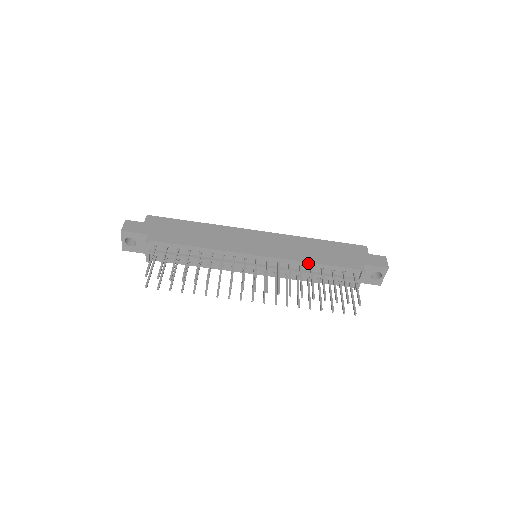
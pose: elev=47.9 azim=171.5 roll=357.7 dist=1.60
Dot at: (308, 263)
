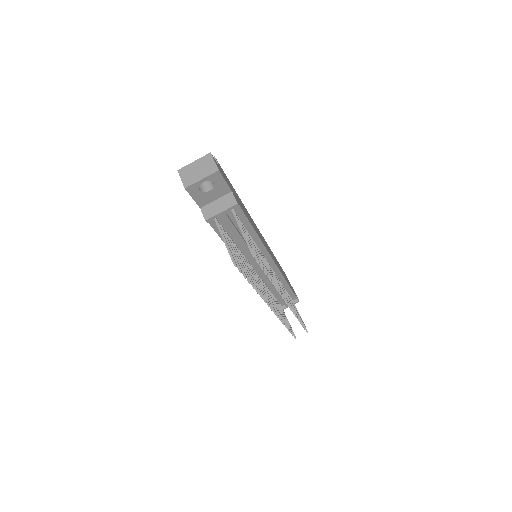
Dot at: (285, 281)
